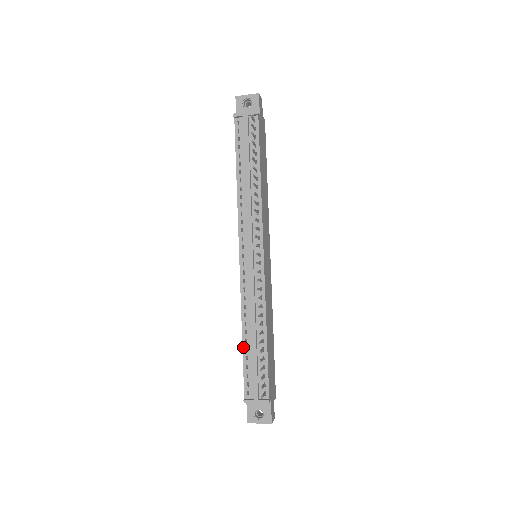
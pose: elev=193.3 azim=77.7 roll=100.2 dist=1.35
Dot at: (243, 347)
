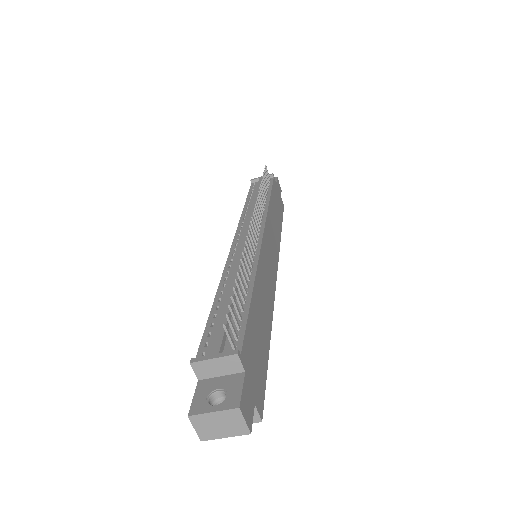
Dot at: (213, 306)
